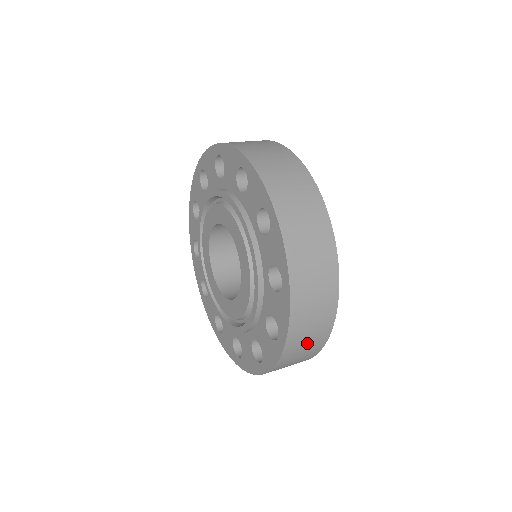
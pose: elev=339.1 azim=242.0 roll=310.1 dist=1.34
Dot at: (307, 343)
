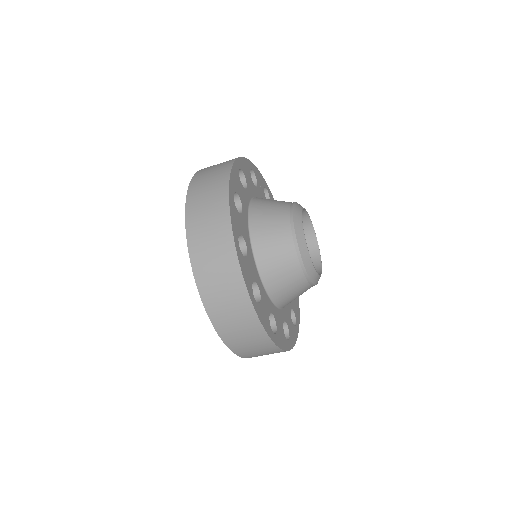
Dot at: (215, 168)
